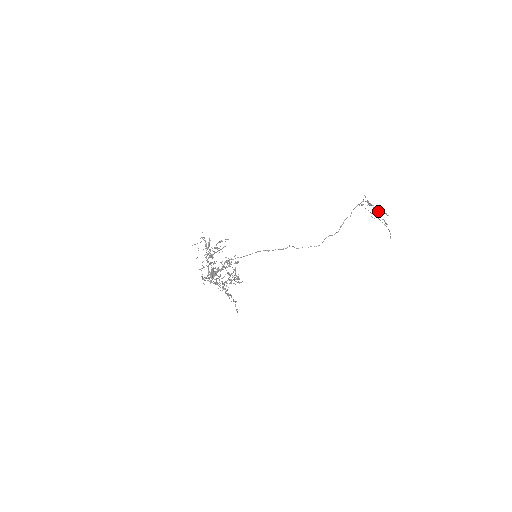
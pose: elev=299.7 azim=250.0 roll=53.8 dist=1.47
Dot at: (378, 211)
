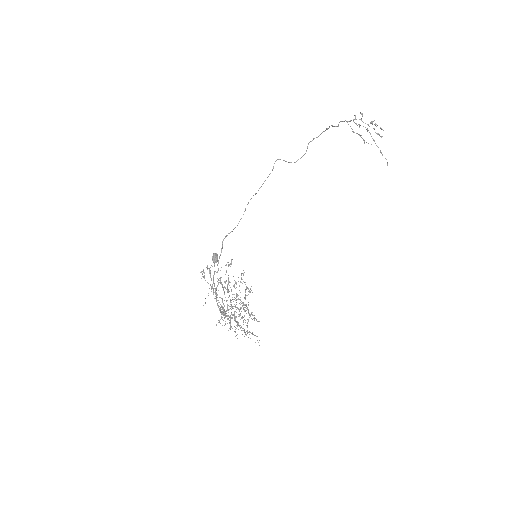
Dot at: (371, 121)
